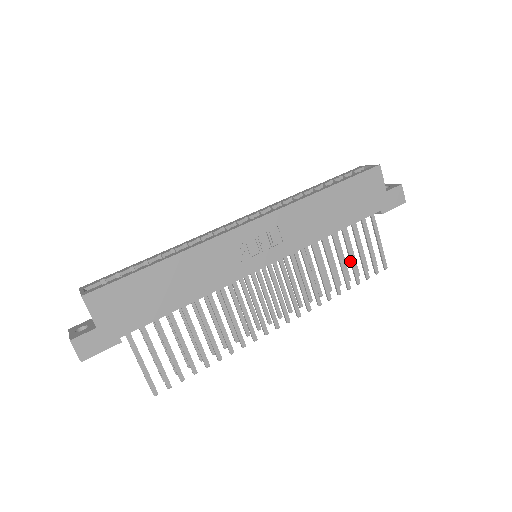
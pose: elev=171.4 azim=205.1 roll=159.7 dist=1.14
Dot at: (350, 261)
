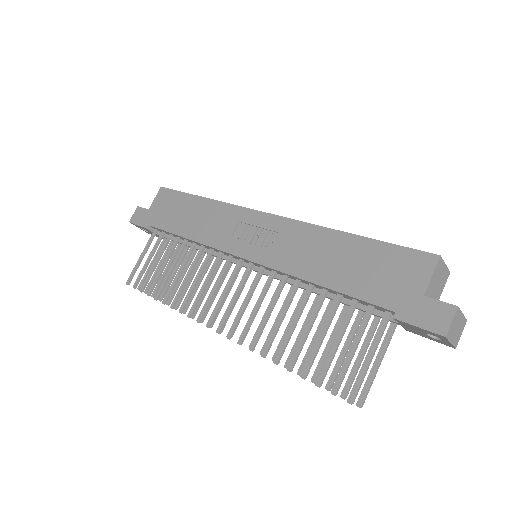
Dot at: (317, 341)
